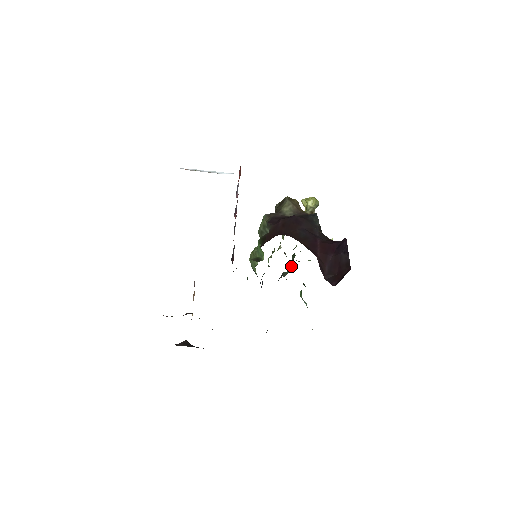
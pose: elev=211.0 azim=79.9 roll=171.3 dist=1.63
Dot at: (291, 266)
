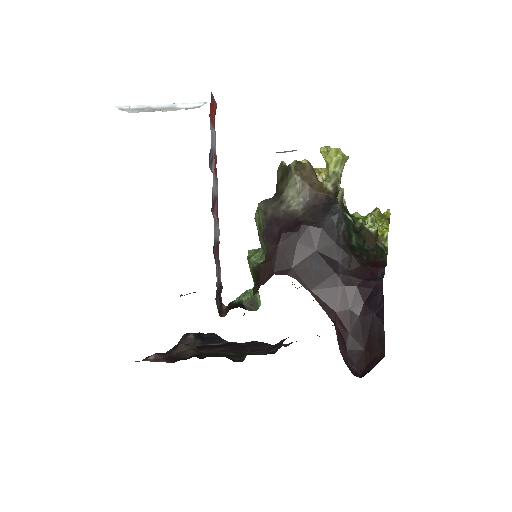
Dot at: occluded
